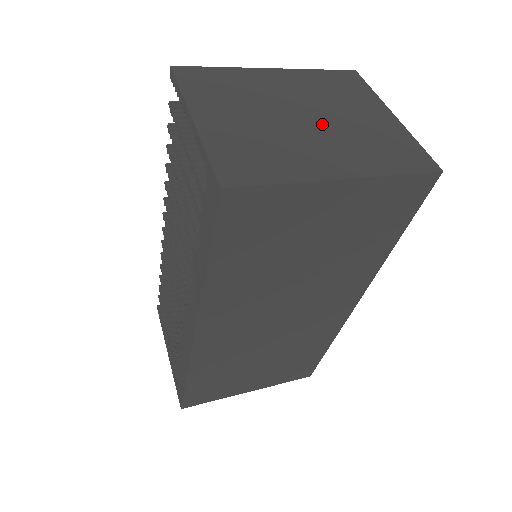
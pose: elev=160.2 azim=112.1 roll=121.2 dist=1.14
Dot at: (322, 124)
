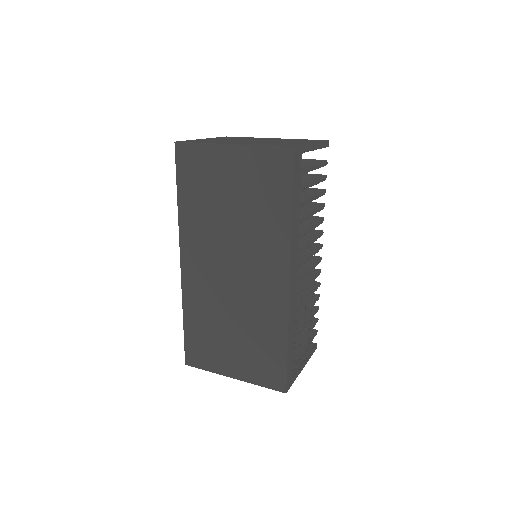
Dot at: occluded
